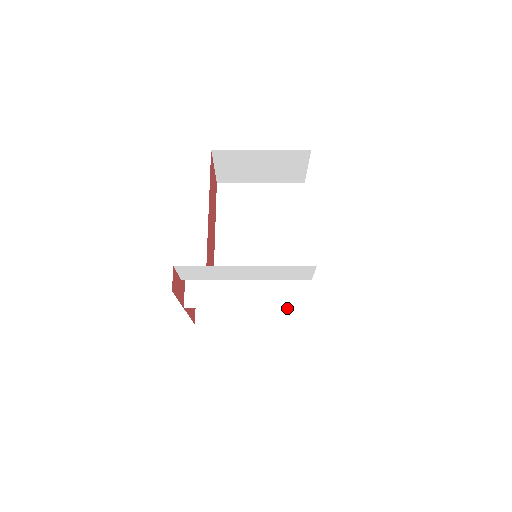
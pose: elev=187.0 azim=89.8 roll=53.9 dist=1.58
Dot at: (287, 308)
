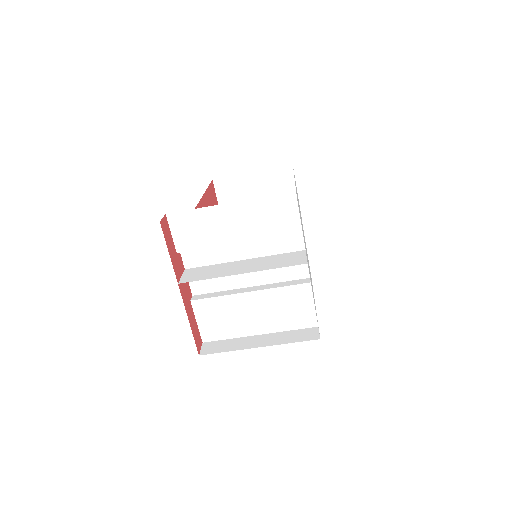
Dot at: (302, 330)
